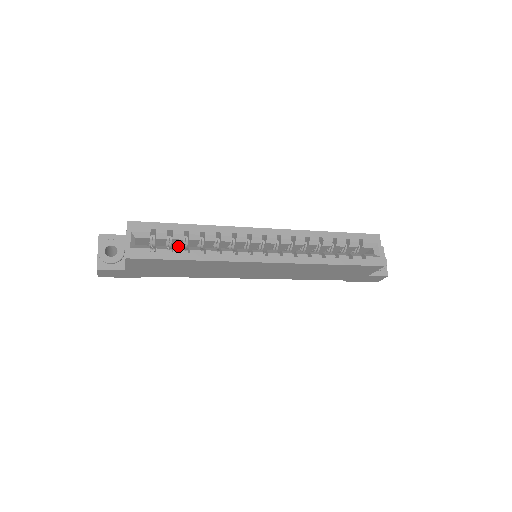
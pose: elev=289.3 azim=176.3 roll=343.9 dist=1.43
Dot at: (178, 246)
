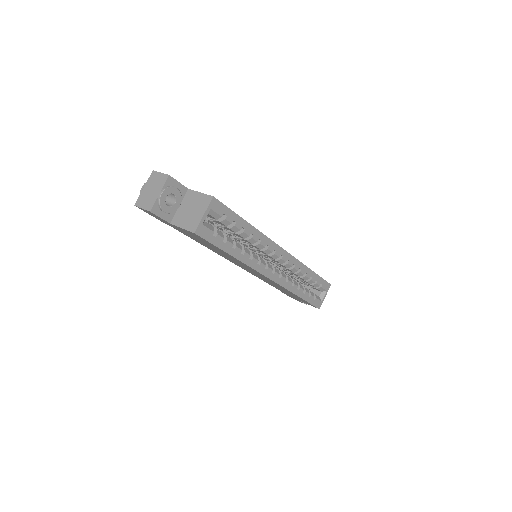
Dot at: occluded
